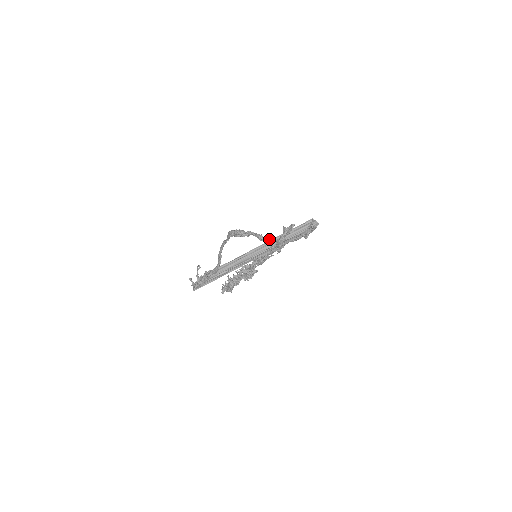
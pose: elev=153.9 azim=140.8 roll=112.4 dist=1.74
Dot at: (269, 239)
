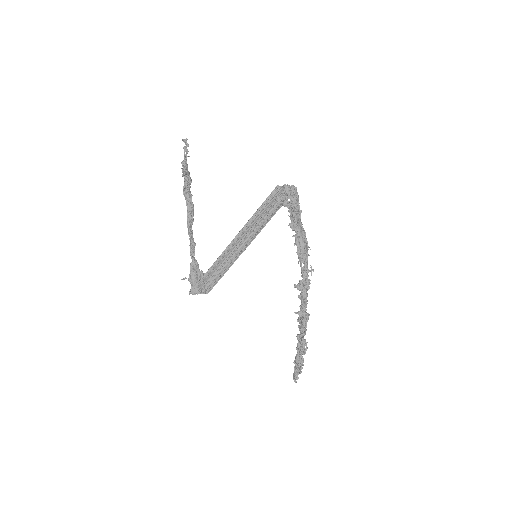
Dot at: (189, 172)
